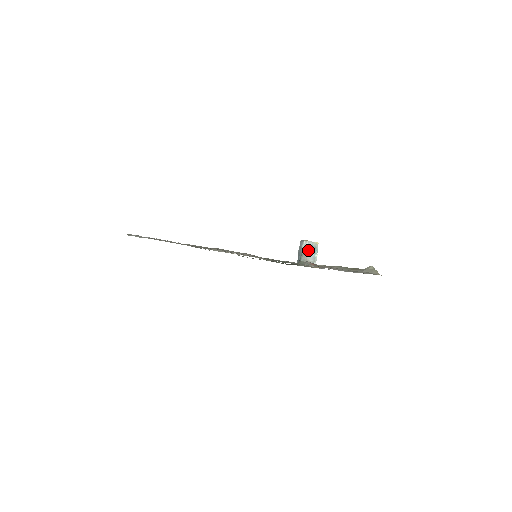
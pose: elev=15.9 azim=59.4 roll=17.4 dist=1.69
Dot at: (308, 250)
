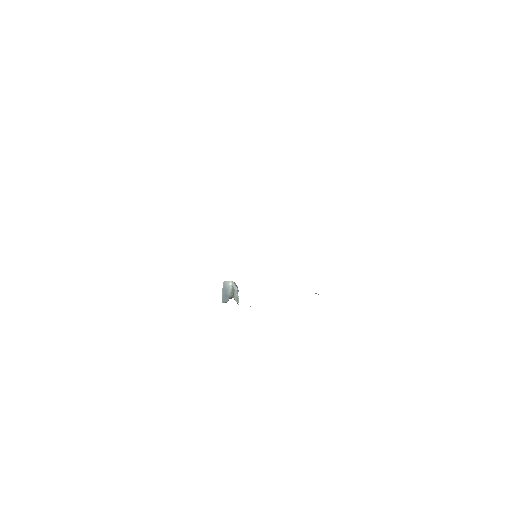
Dot at: (235, 289)
